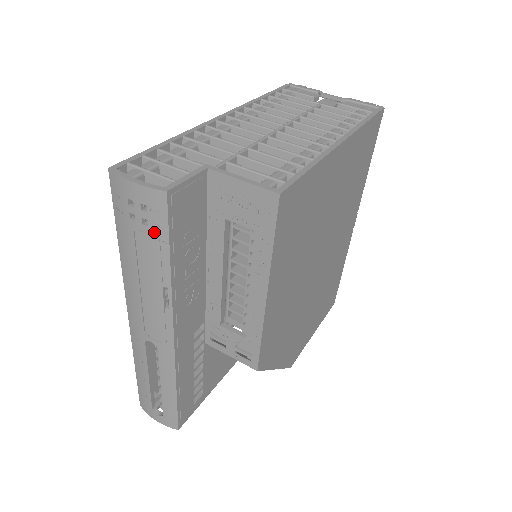
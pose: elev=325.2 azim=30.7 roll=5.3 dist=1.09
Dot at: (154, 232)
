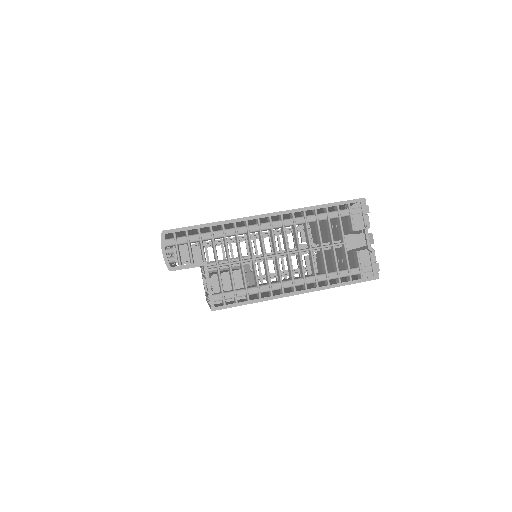
Dot at: occluded
